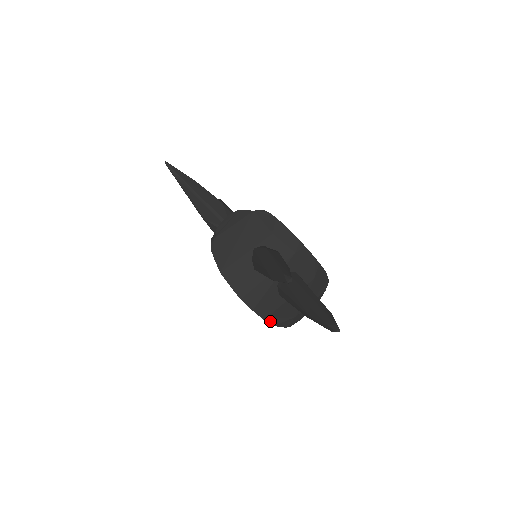
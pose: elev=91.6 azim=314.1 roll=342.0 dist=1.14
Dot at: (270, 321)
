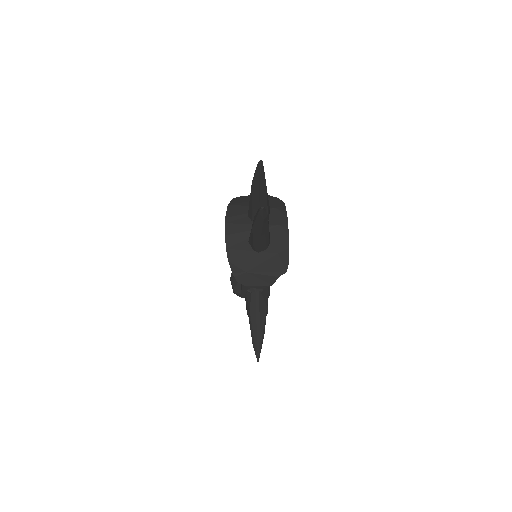
Dot at: (229, 255)
